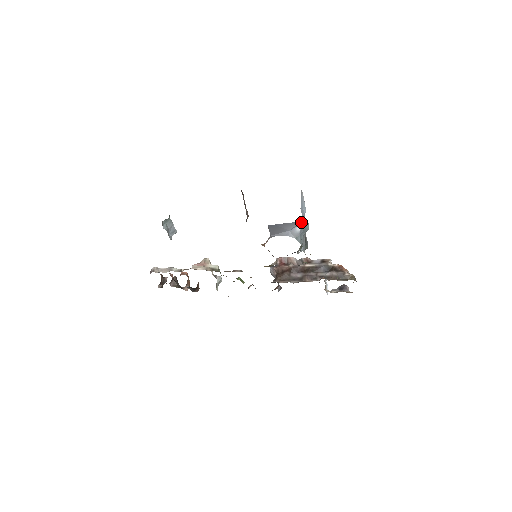
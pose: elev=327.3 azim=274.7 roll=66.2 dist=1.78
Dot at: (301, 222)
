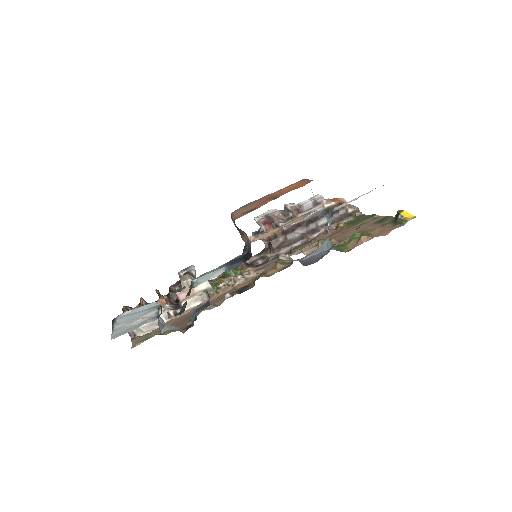
Dot at: occluded
